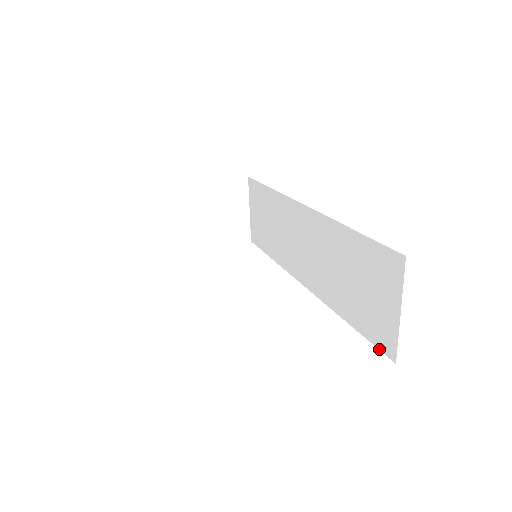
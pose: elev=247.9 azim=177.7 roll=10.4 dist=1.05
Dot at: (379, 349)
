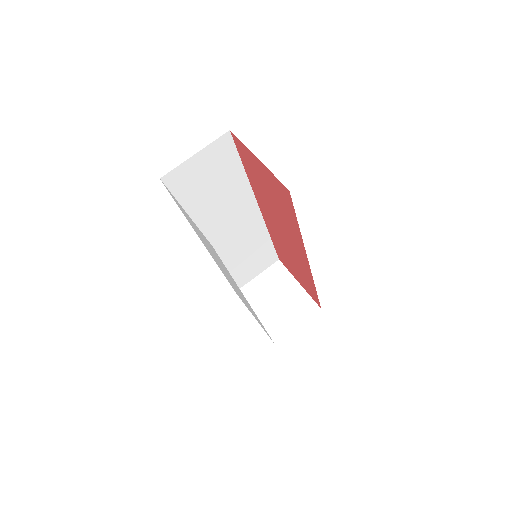
Dot at: occluded
